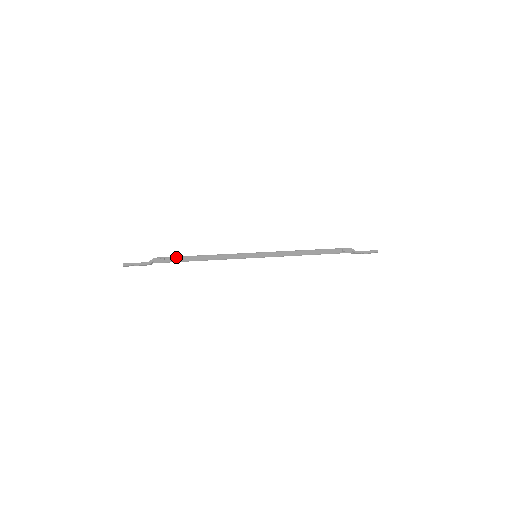
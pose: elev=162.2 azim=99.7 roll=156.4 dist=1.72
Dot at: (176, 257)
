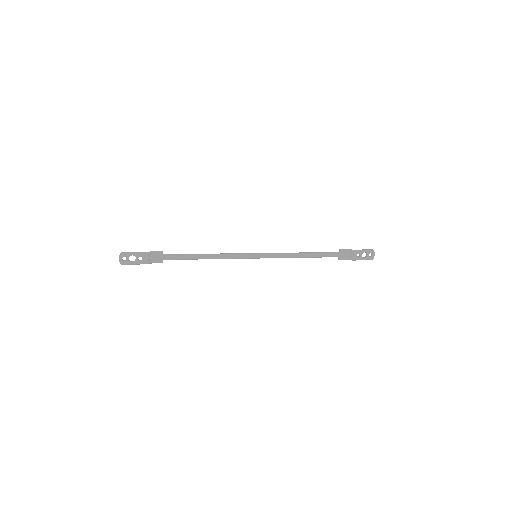
Dot at: (175, 254)
